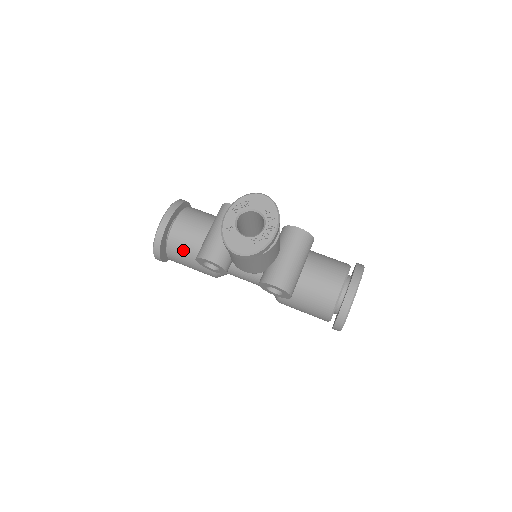
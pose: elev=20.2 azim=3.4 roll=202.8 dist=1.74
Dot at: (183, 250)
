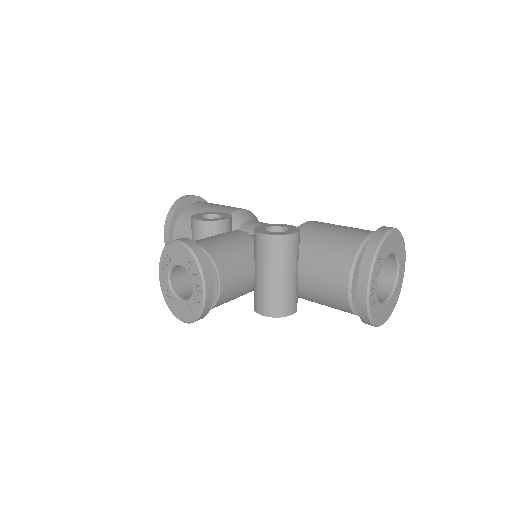
Dot at: occluded
